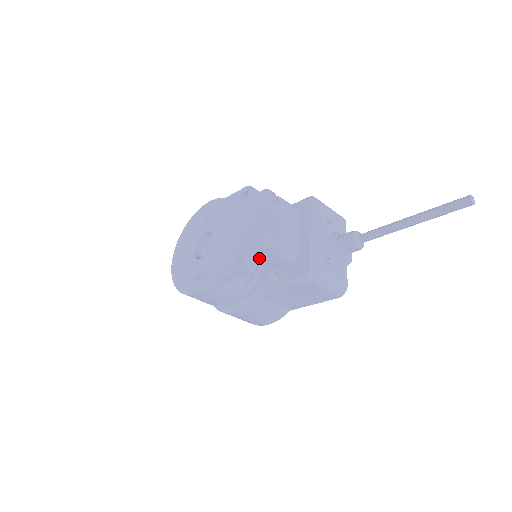
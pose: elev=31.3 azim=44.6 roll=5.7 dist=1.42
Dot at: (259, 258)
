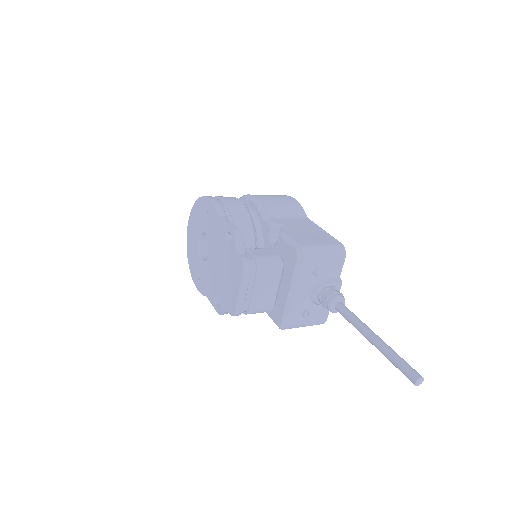
Dot at: occluded
